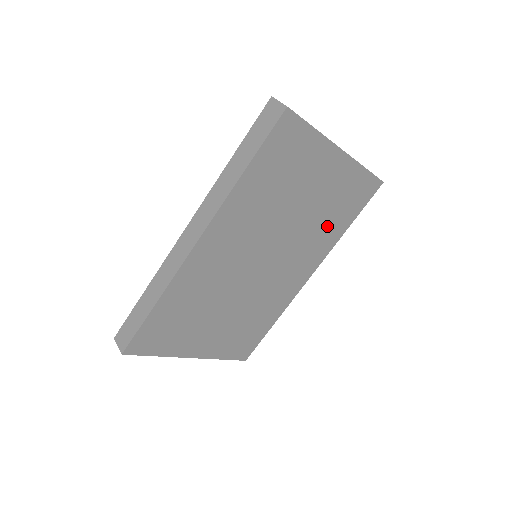
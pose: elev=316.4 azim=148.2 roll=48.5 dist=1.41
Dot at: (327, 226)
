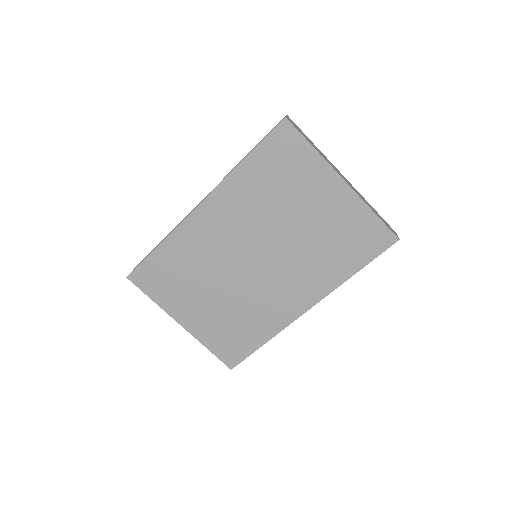
Dot at: (328, 258)
